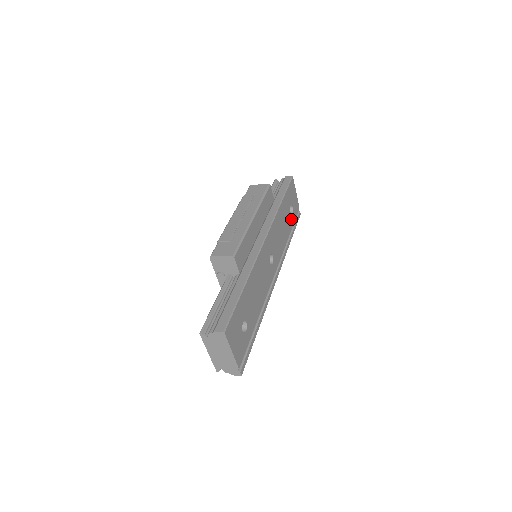
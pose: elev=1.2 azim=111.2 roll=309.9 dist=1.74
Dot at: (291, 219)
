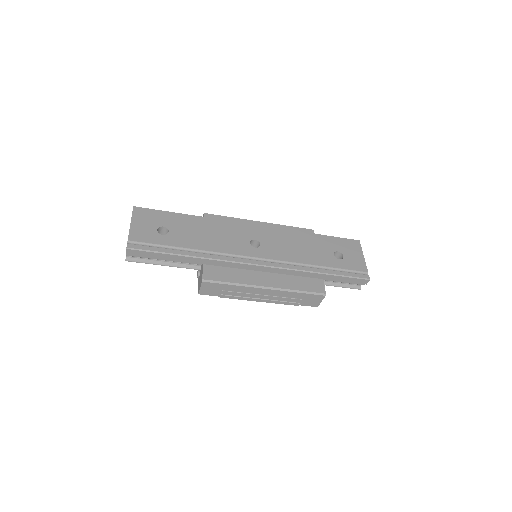
Dot at: (334, 261)
